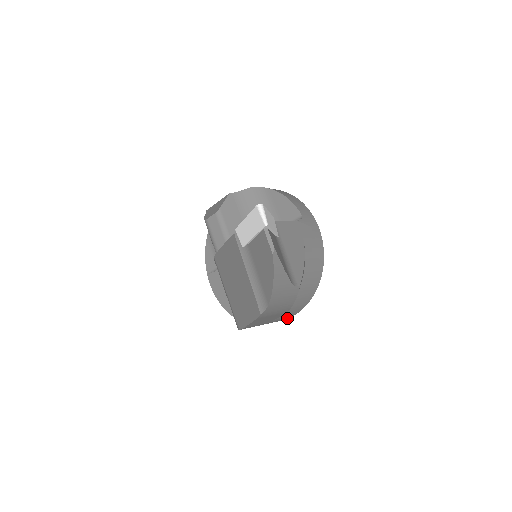
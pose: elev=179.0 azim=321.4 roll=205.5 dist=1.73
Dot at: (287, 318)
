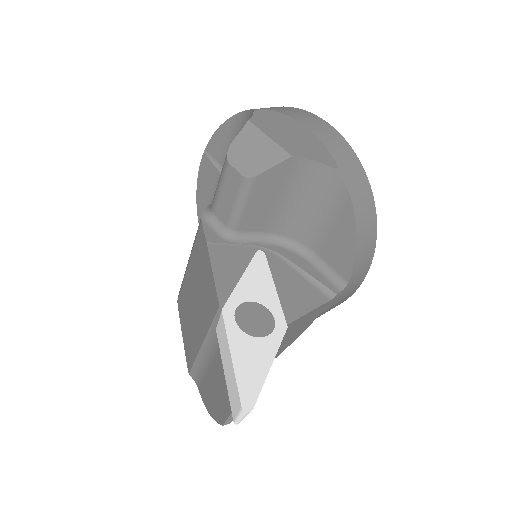
Dot at: occluded
